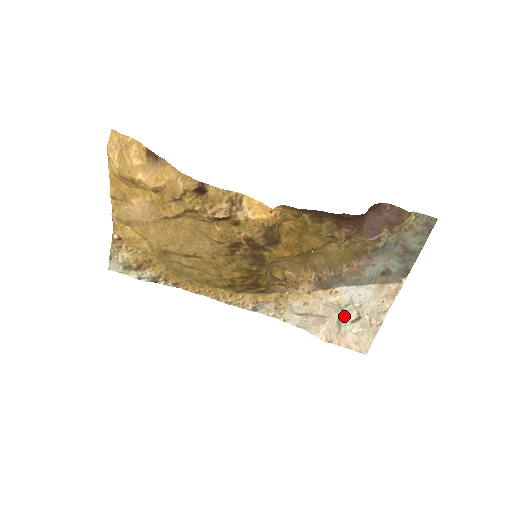
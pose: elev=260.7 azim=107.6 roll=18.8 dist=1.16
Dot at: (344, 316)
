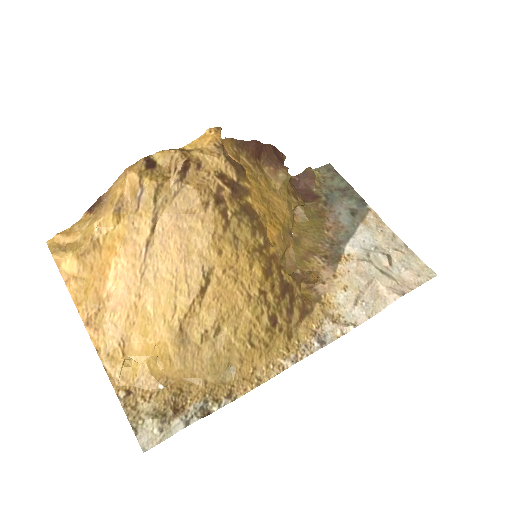
Dot at: (379, 266)
